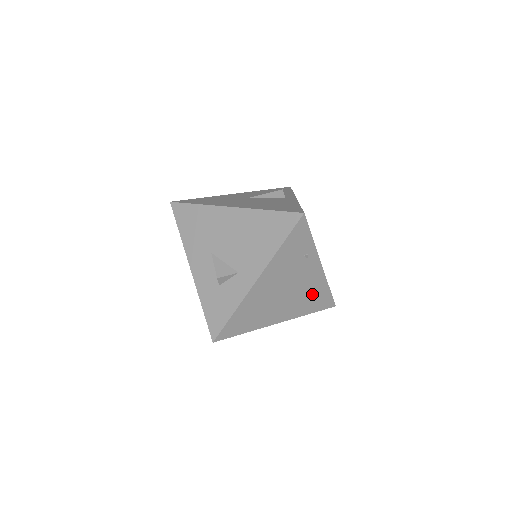
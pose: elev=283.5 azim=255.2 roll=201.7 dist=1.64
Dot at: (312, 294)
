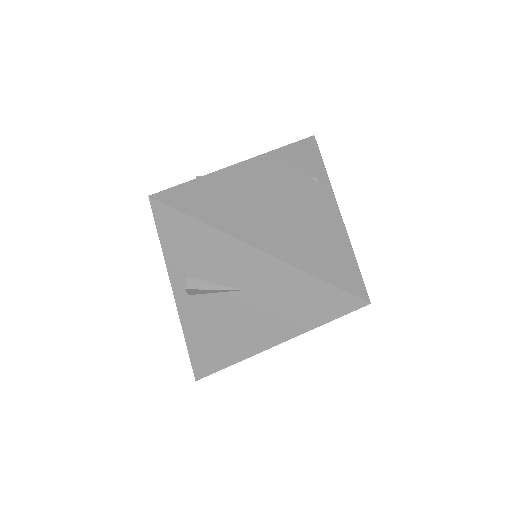
Dot at: (323, 243)
